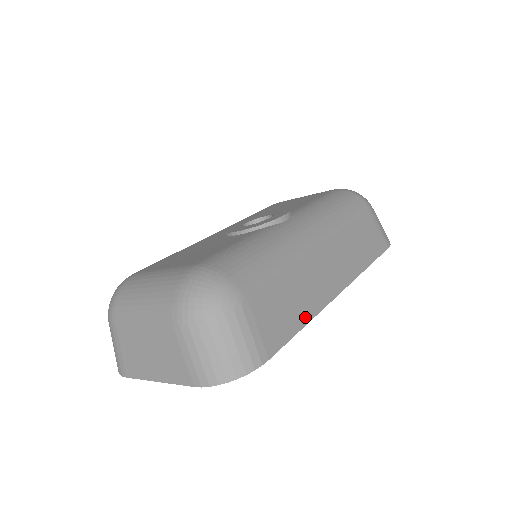
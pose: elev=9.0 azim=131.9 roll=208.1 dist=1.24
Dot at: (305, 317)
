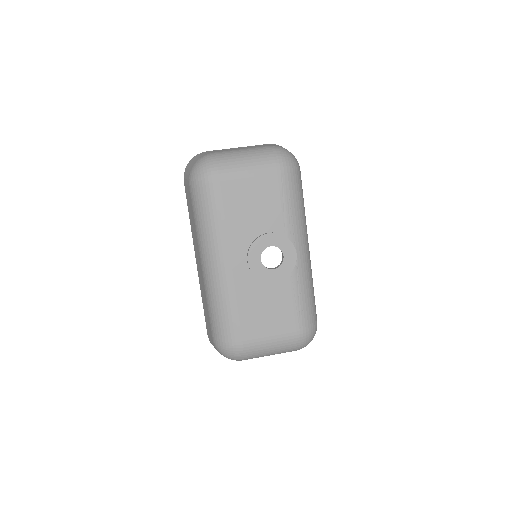
Dot at: occluded
